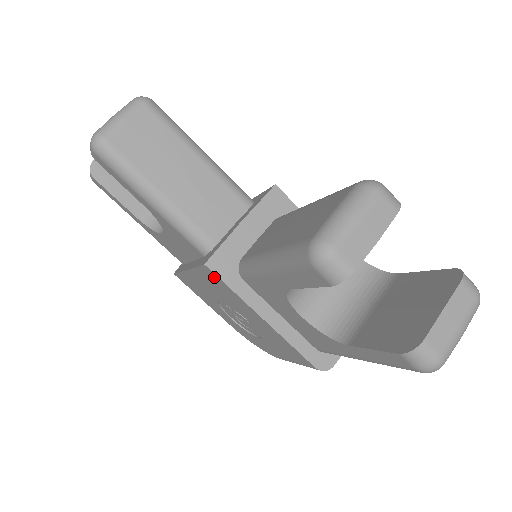
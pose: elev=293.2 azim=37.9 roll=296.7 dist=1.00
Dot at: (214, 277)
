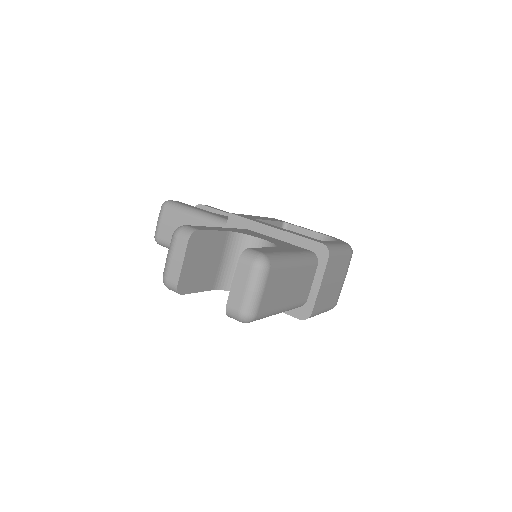
Dot at: occluded
